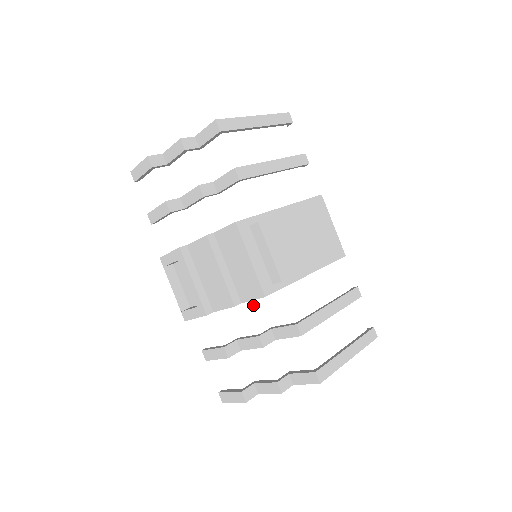
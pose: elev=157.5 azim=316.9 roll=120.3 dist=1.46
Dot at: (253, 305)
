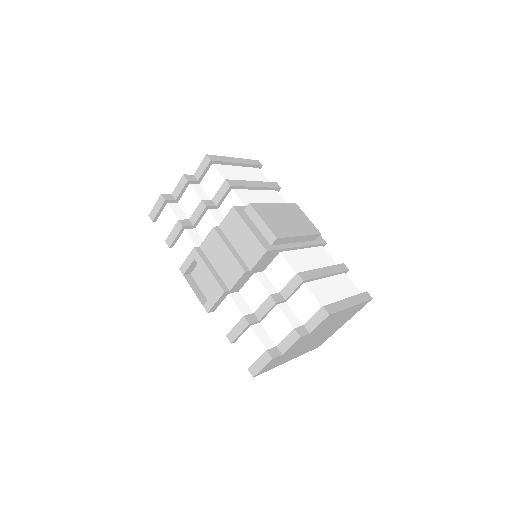
Dot at: (260, 277)
